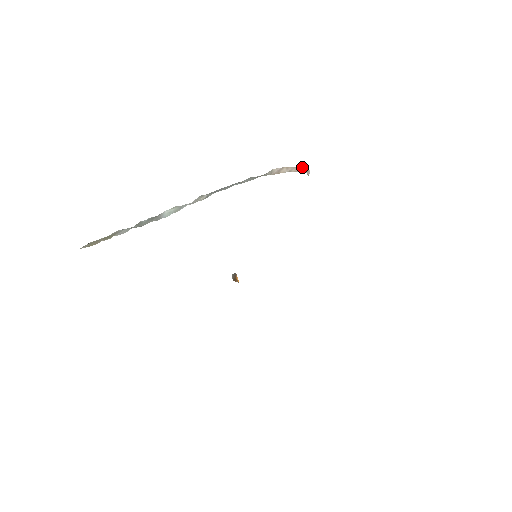
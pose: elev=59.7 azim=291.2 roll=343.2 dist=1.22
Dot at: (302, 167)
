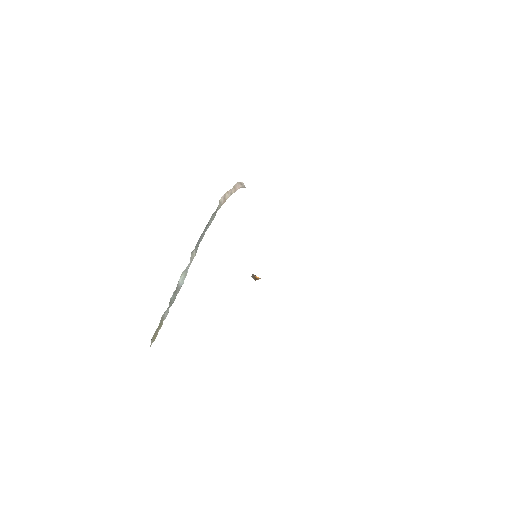
Dot at: (236, 185)
